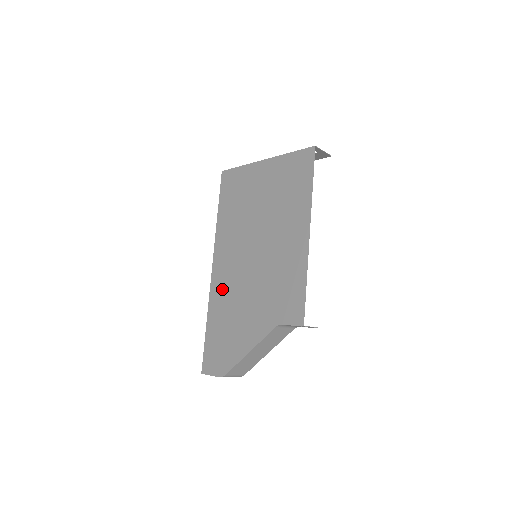
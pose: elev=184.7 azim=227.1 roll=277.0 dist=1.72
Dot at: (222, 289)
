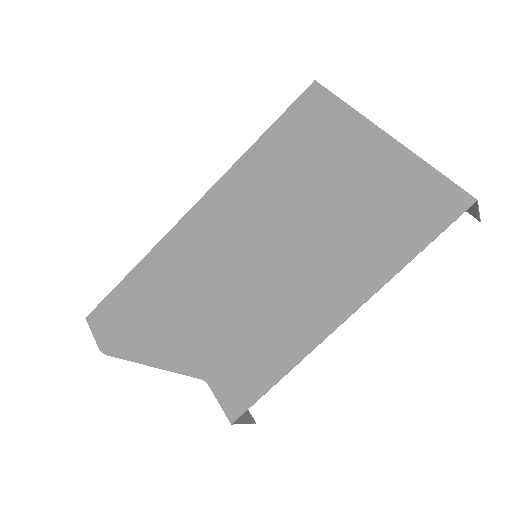
Dot at: (183, 248)
